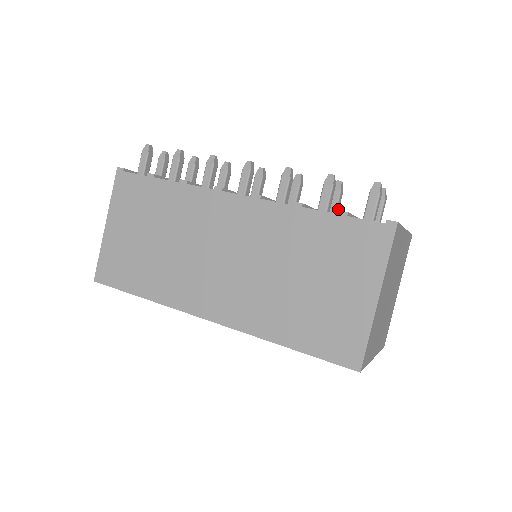
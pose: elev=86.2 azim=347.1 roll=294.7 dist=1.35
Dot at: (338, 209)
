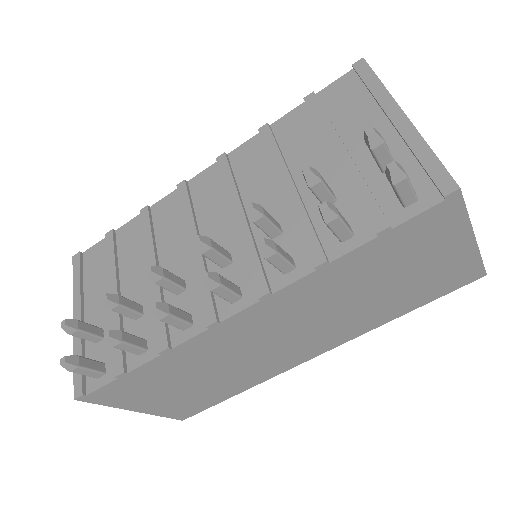
Dot at: (329, 188)
